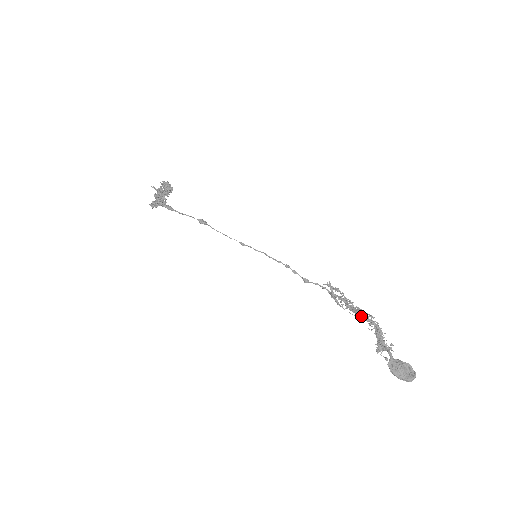
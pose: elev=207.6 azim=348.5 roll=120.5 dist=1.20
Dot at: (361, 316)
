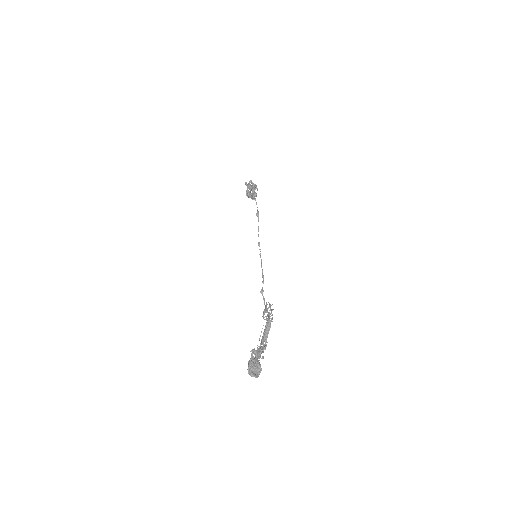
Dot at: (264, 335)
